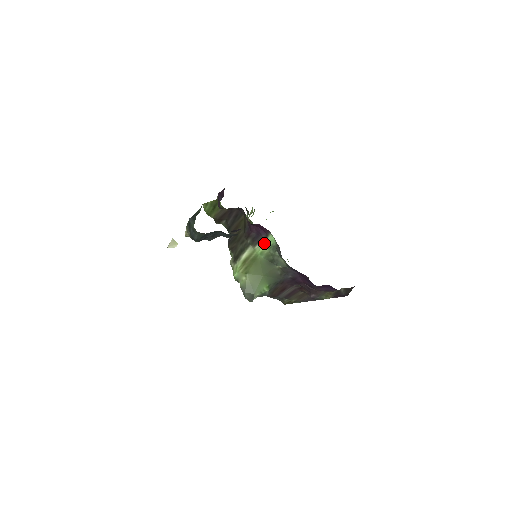
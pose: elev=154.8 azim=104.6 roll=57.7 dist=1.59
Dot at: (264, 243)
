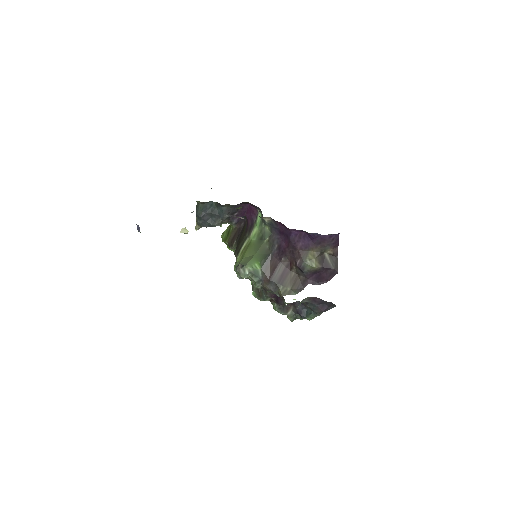
Dot at: (256, 226)
